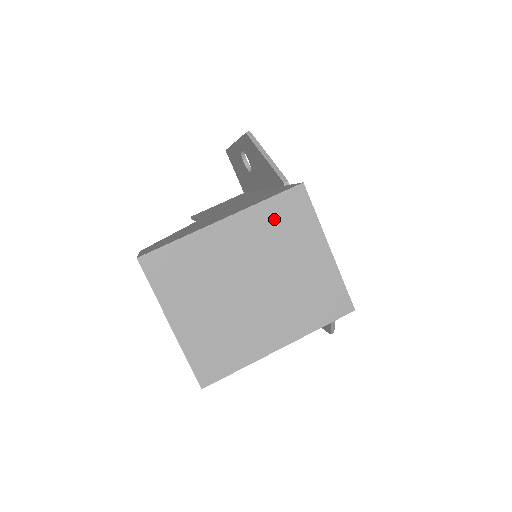
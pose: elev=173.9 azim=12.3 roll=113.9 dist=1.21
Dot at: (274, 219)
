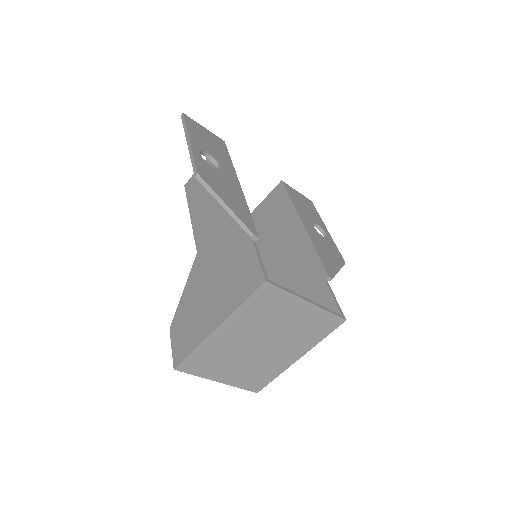
Dot at: (255, 310)
